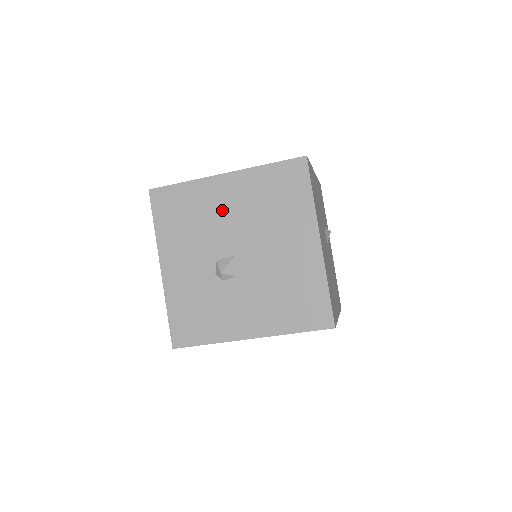
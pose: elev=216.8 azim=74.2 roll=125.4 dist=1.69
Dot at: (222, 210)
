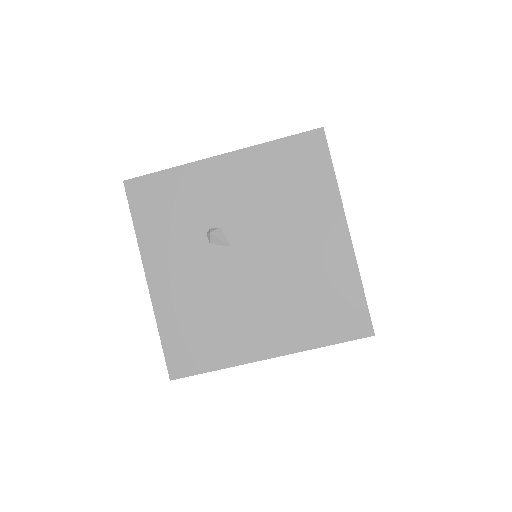
Dot at: occluded
